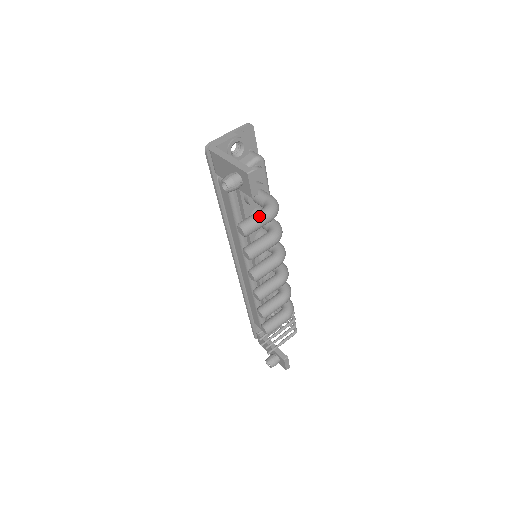
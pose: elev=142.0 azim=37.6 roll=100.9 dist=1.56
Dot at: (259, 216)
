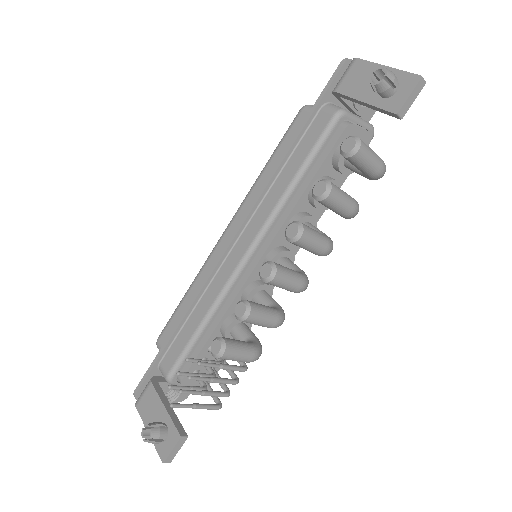
Dot at: (374, 152)
